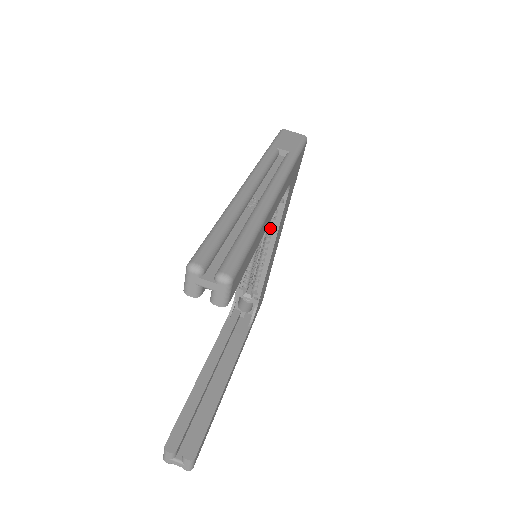
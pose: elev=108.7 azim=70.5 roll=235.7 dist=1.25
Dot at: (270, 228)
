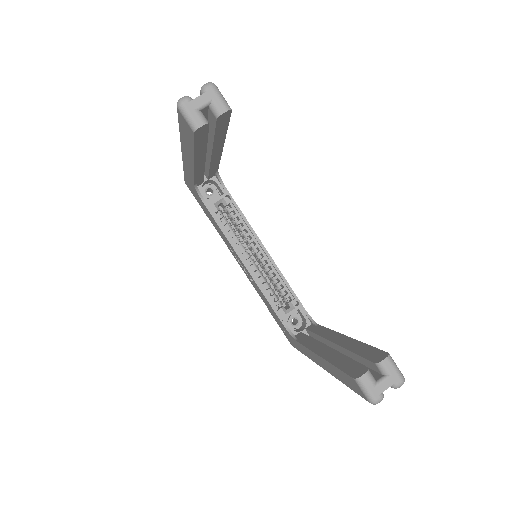
Dot at: occluded
